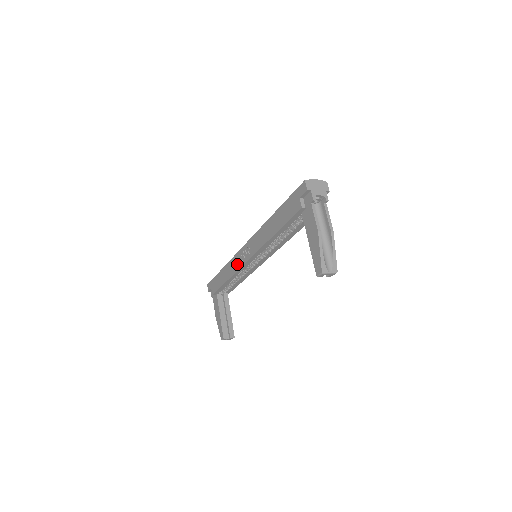
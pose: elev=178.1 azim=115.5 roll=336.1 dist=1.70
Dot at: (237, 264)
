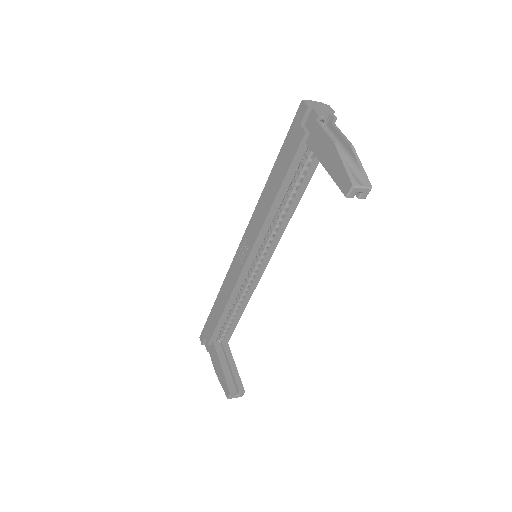
Dot at: (233, 277)
